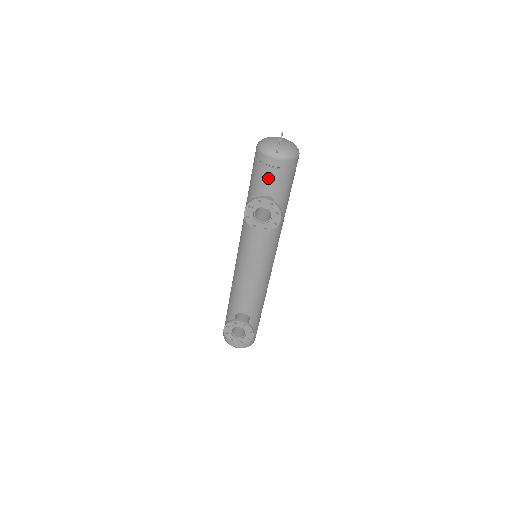
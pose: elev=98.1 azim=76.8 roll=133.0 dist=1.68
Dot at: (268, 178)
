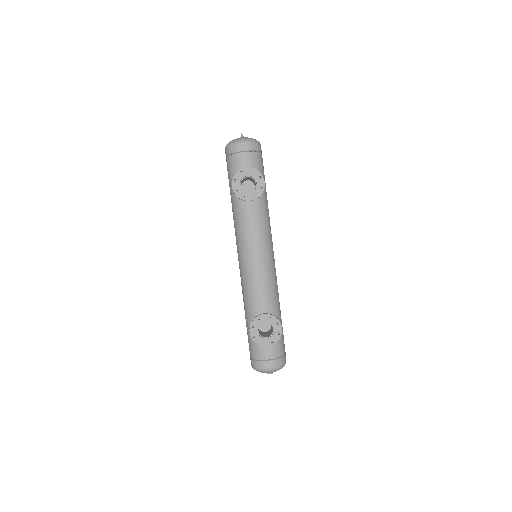
Dot at: (242, 163)
